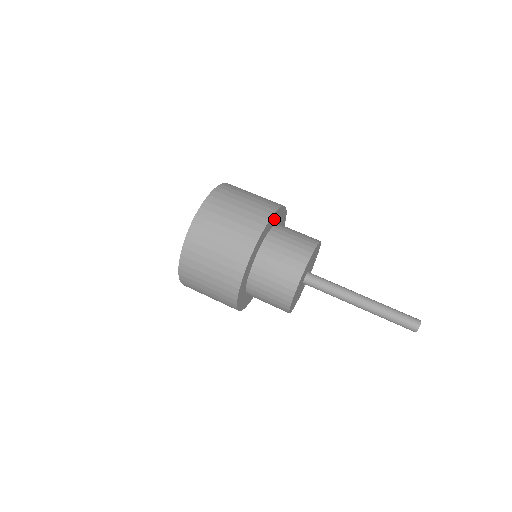
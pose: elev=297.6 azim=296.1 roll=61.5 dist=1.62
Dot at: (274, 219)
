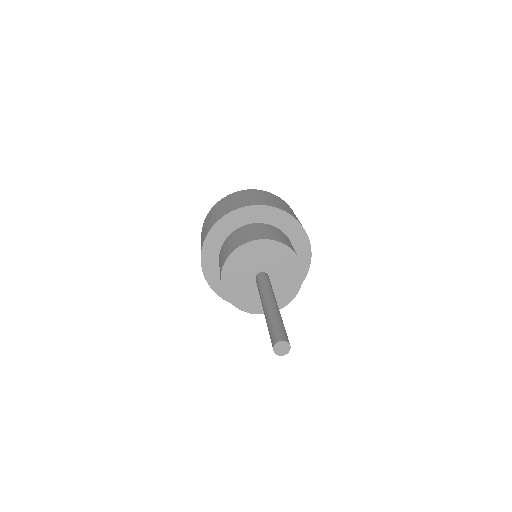
Dot at: (263, 215)
